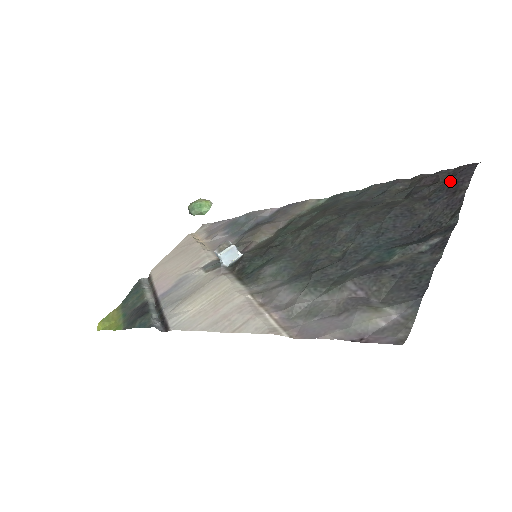
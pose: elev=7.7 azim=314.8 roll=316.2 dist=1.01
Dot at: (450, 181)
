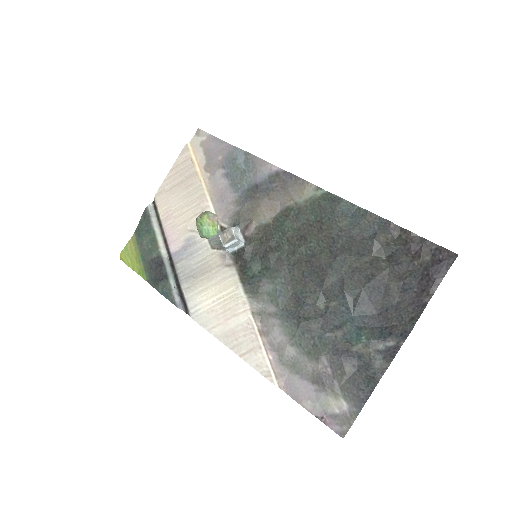
Dot at: (426, 271)
